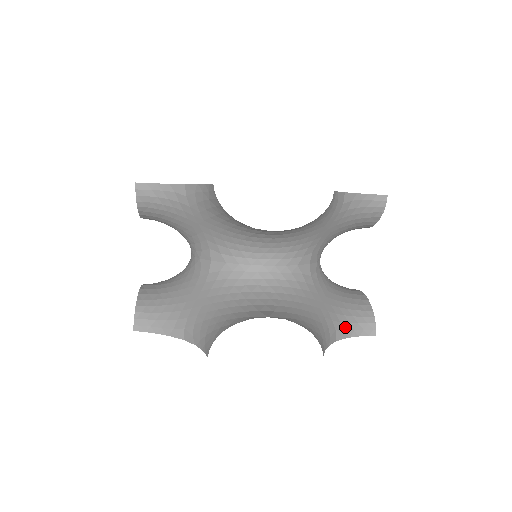
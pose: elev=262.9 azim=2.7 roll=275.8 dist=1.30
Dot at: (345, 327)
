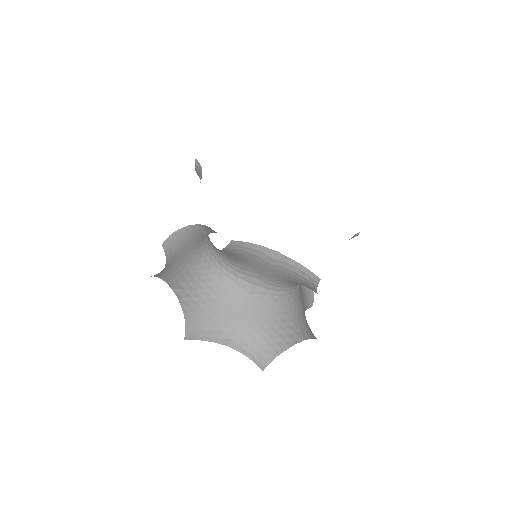
Dot at: (244, 345)
